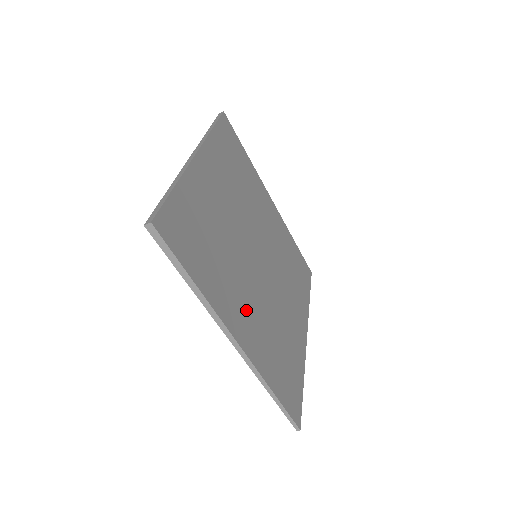
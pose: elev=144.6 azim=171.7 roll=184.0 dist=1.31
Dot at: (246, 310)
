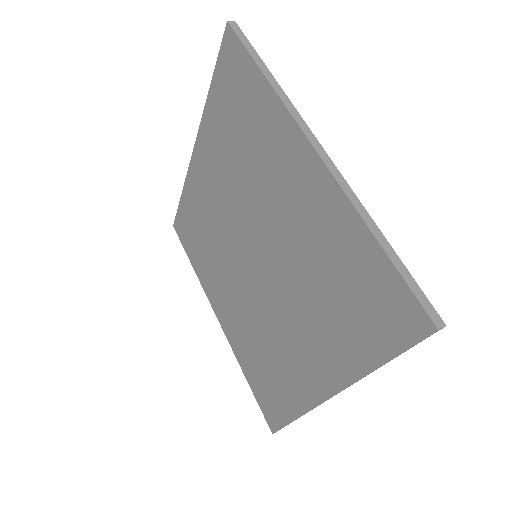
Dot at: occluded
